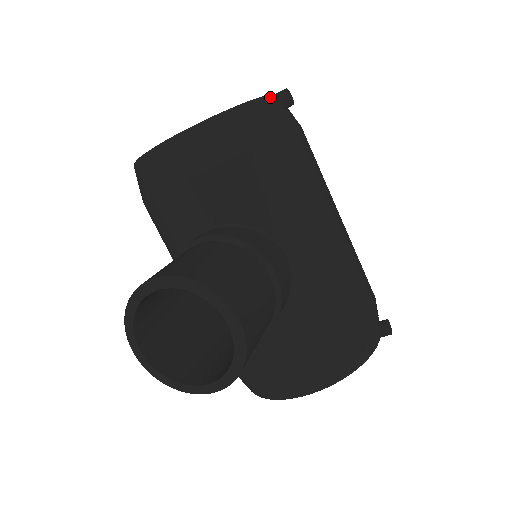
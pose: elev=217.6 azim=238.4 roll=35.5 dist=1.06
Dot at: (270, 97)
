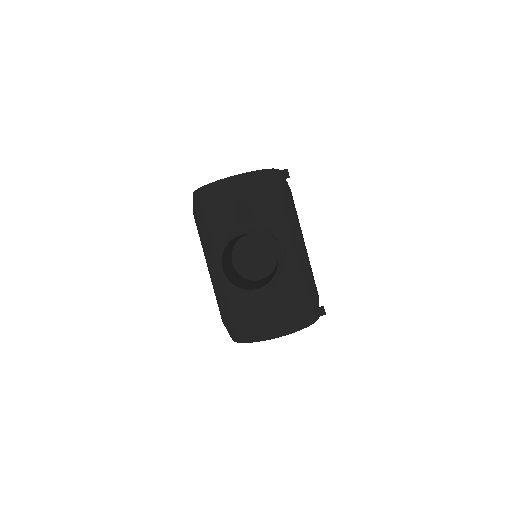
Dot at: (280, 170)
